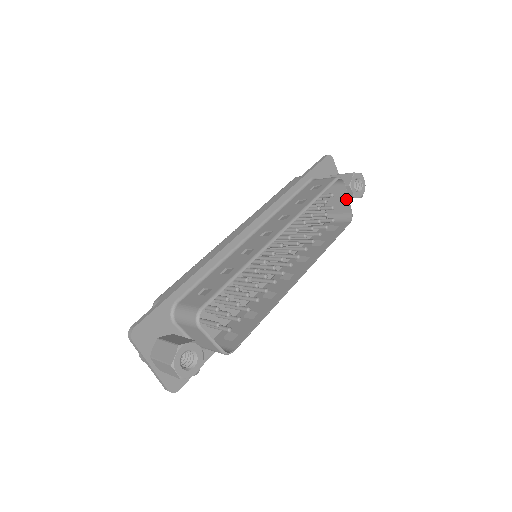
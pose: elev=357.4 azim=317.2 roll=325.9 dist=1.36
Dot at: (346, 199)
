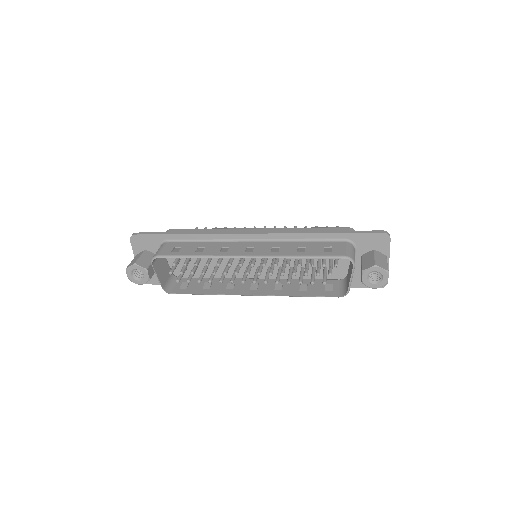
Dot at: (350, 278)
